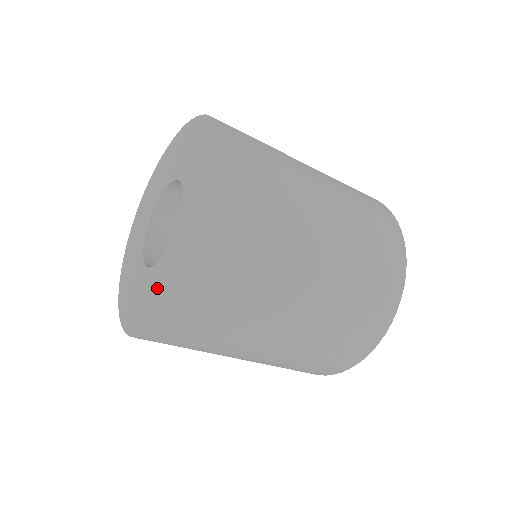
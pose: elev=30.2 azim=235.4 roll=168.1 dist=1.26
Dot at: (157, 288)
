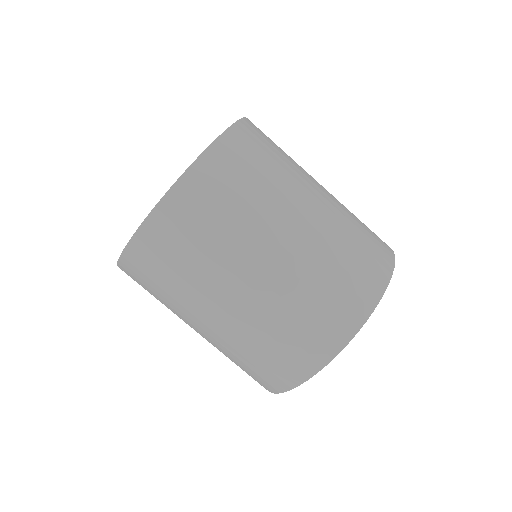
Dot at: occluded
